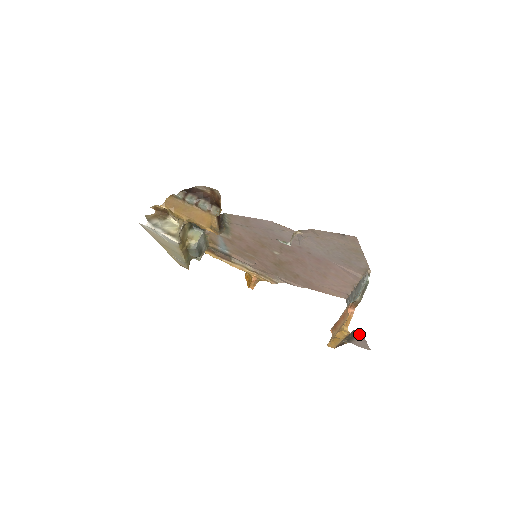
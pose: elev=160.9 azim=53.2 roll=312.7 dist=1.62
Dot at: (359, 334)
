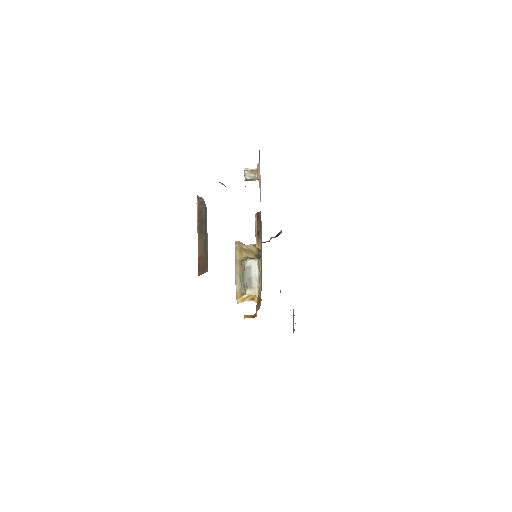
Dot at: occluded
